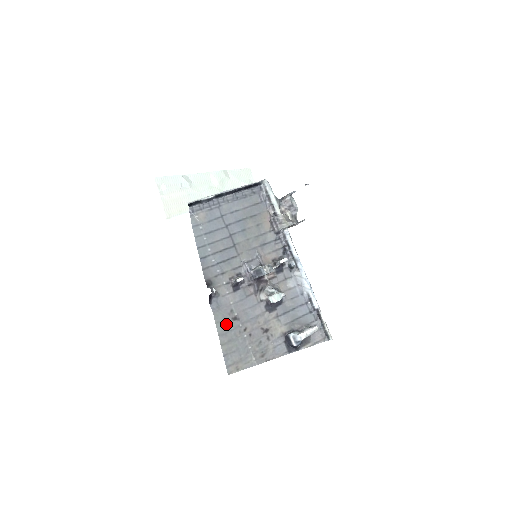
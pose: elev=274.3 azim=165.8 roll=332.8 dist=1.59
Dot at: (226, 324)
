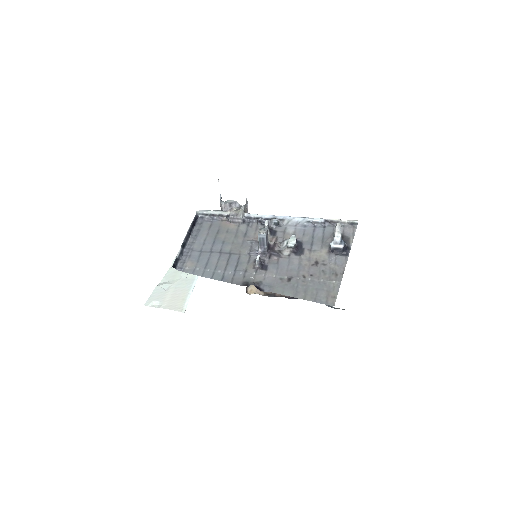
Dot at: (289, 288)
